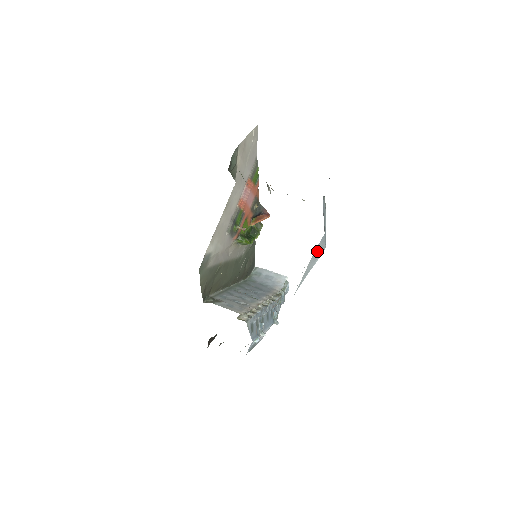
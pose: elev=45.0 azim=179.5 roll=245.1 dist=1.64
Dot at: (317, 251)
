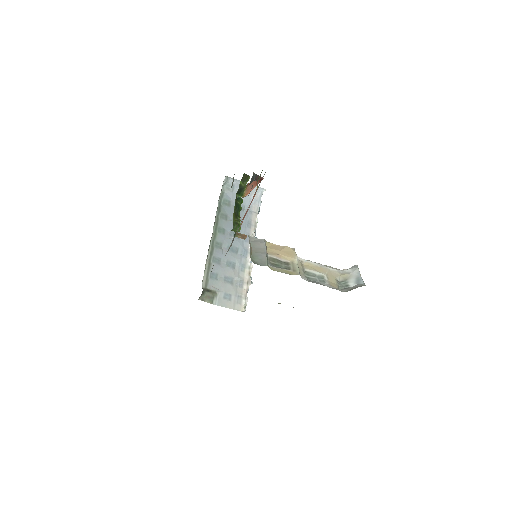
Dot at: occluded
